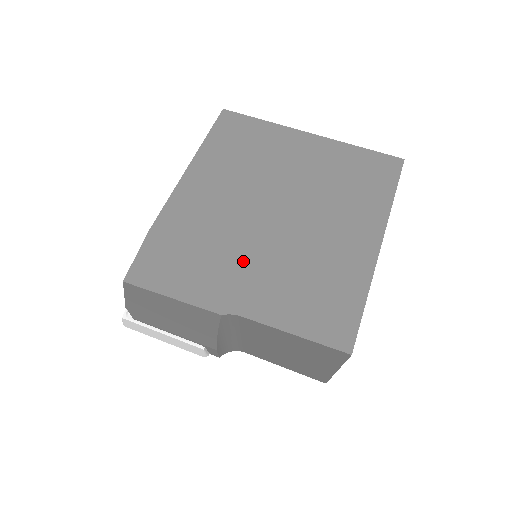
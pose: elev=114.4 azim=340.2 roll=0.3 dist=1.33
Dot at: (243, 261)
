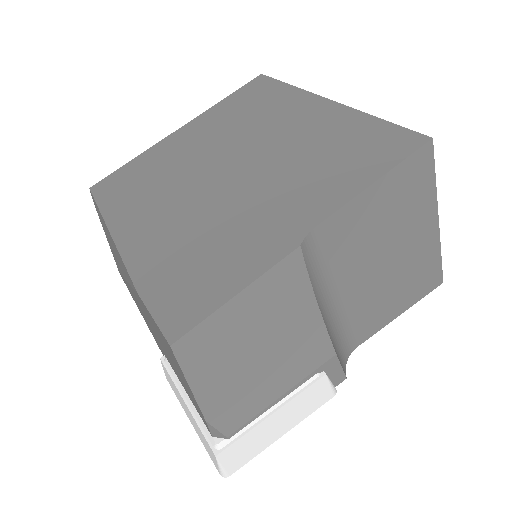
Dot at: (253, 208)
